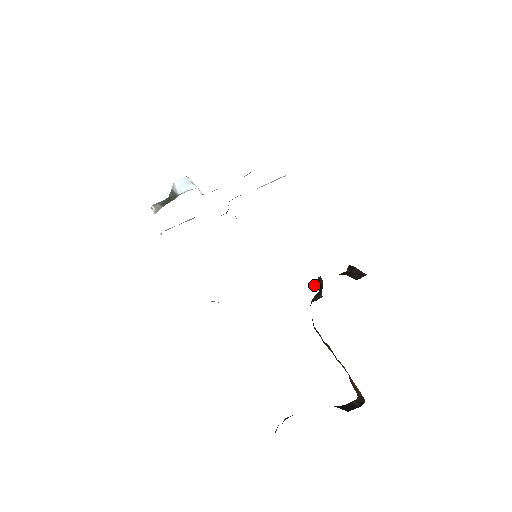
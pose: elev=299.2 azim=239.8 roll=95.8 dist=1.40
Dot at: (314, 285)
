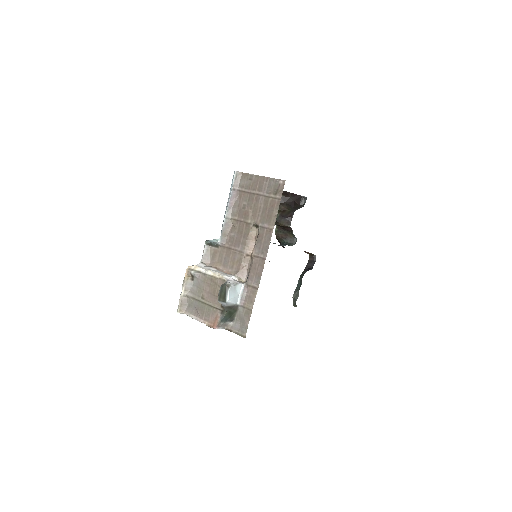
Dot at: occluded
